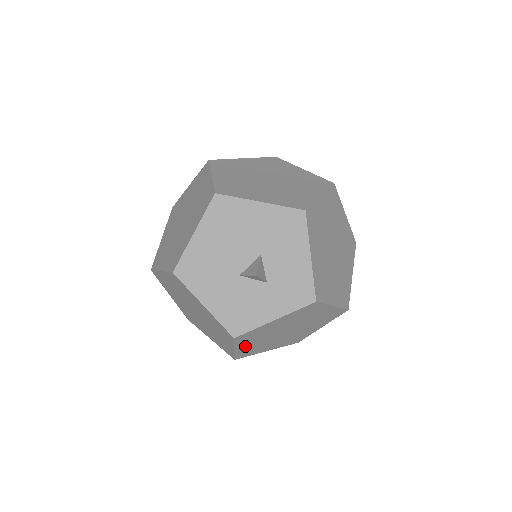
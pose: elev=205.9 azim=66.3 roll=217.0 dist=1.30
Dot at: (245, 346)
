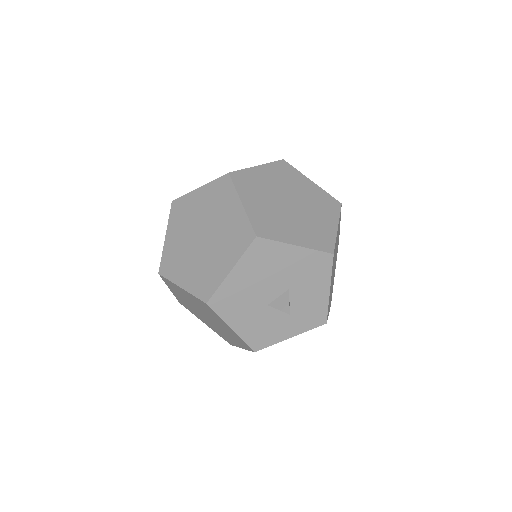
Dot at: occluded
